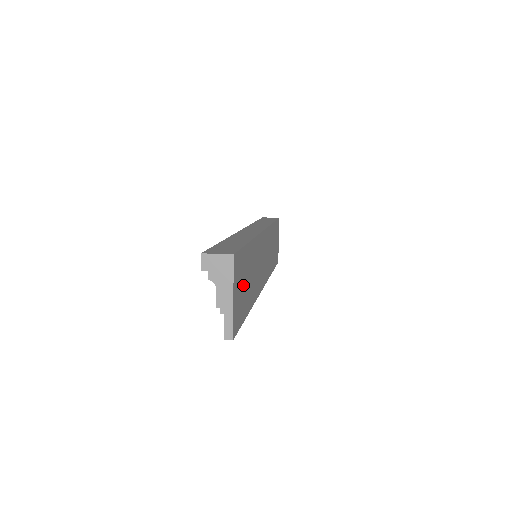
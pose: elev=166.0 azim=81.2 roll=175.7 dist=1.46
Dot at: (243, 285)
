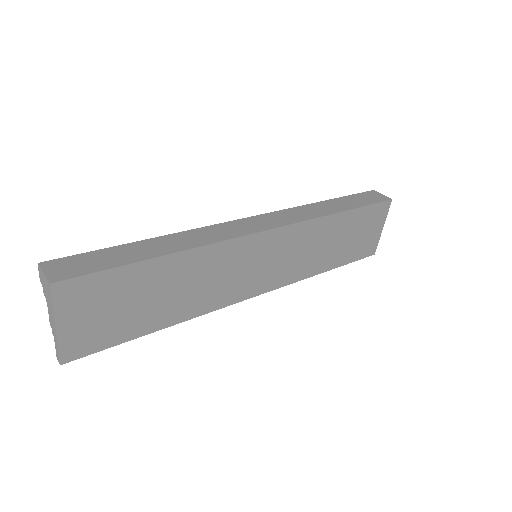
Dot at: (120, 307)
